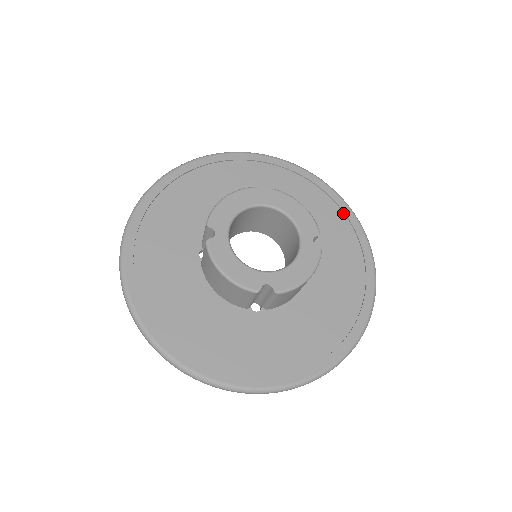
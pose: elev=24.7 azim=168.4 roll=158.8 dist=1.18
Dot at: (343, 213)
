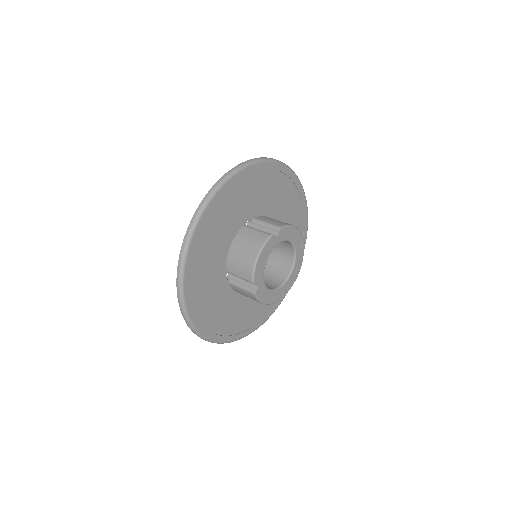
Dot at: (294, 184)
